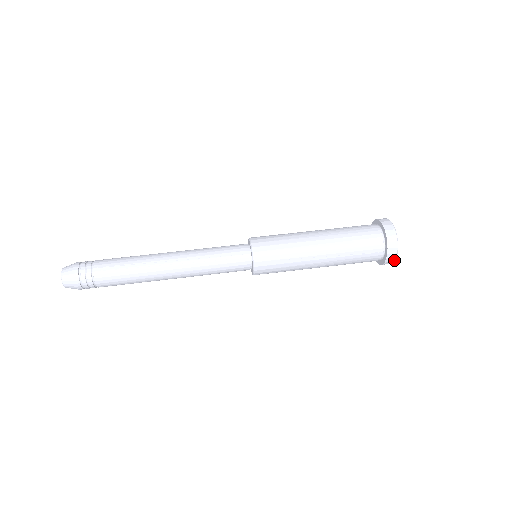
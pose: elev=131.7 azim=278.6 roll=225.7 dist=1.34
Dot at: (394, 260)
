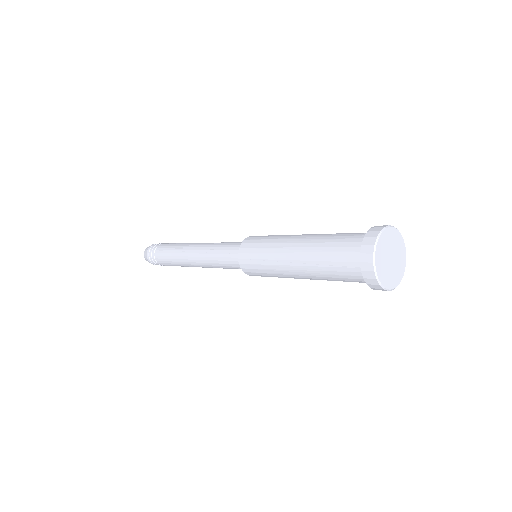
Dot at: (378, 282)
